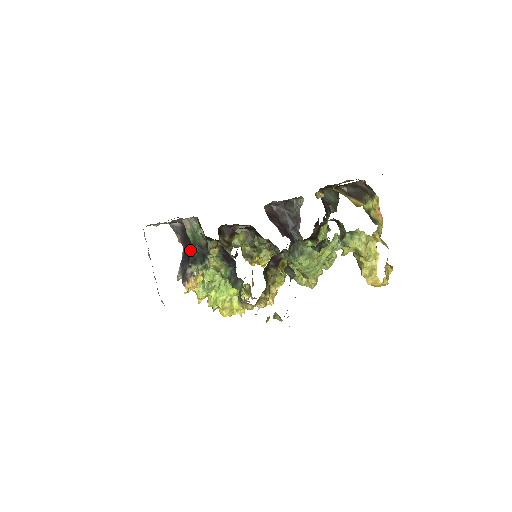
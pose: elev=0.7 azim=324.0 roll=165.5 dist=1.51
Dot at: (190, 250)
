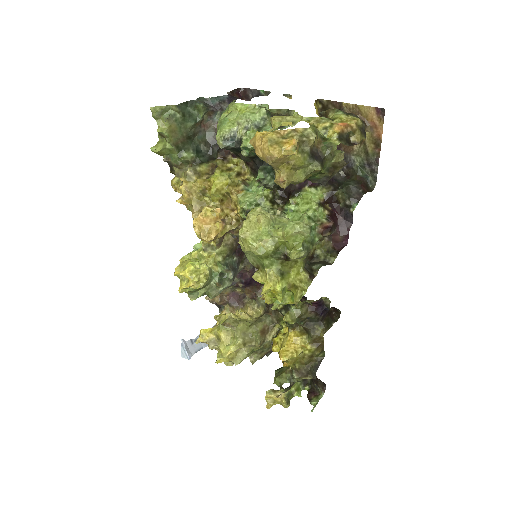
Dot at: occluded
